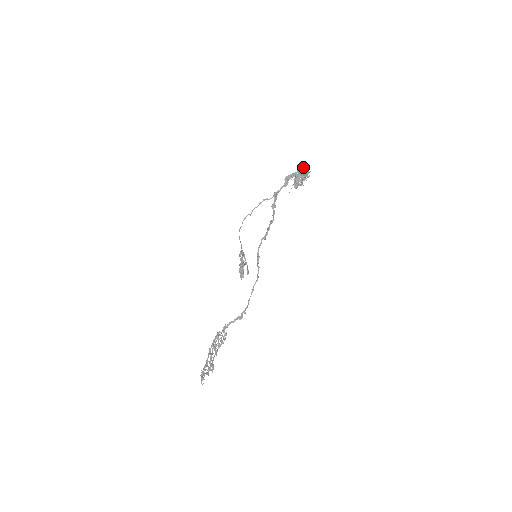
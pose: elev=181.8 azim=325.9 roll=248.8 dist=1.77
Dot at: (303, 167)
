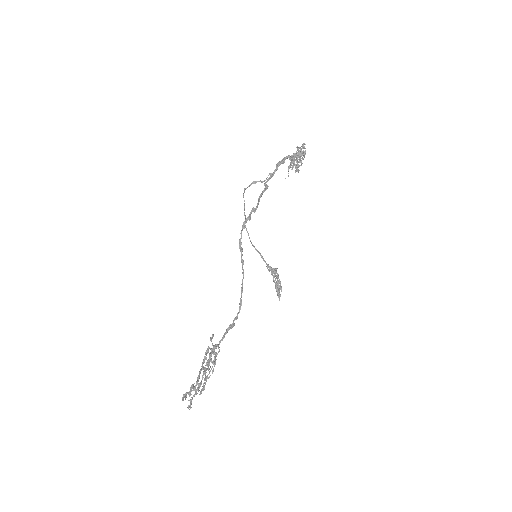
Dot at: (297, 147)
